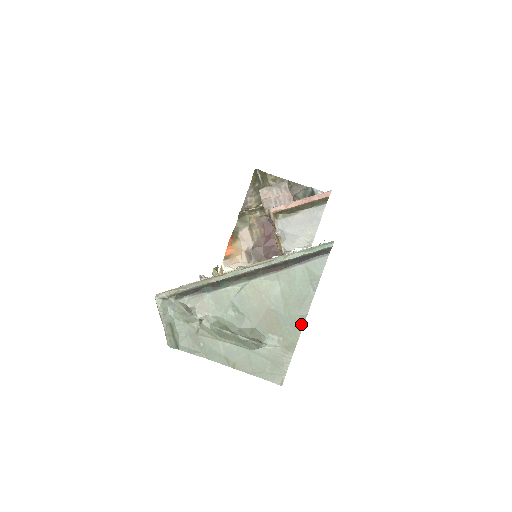
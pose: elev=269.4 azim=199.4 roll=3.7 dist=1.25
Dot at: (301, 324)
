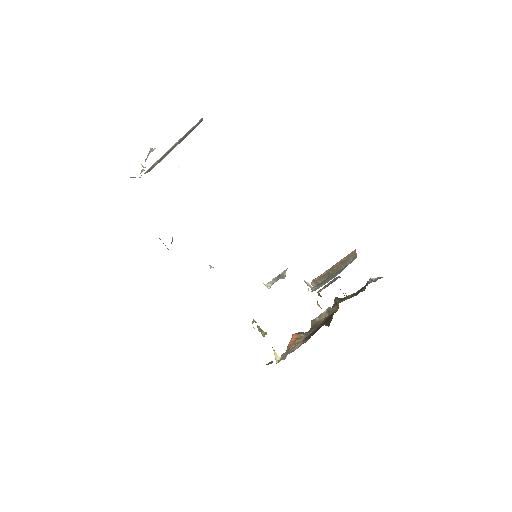
Dot at: occluded
